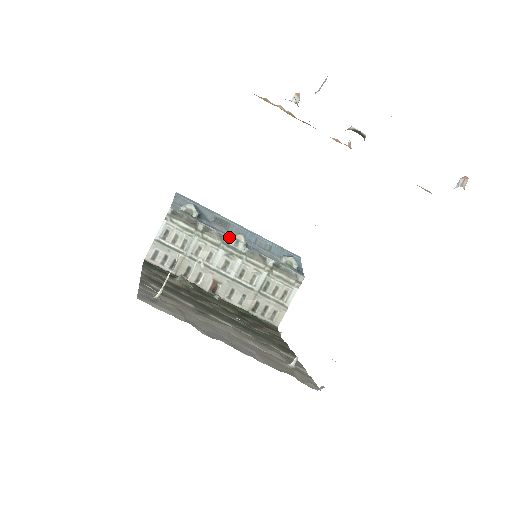
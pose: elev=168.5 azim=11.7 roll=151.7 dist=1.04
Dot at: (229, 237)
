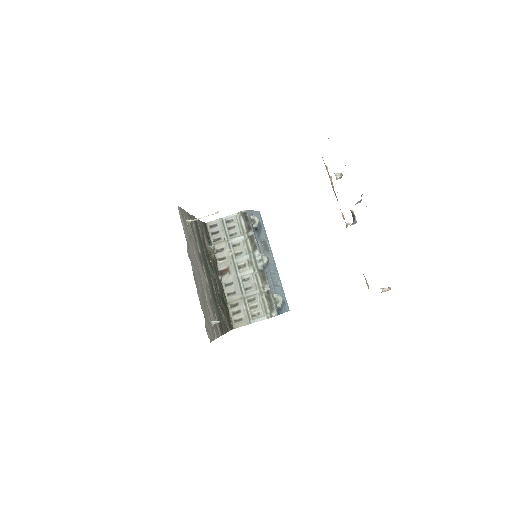
Dot at: (260, 253)
